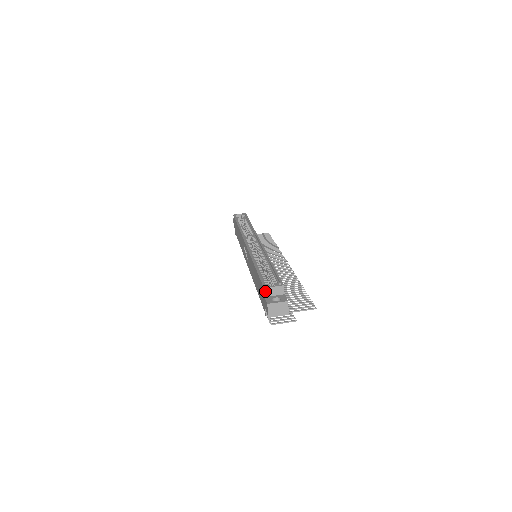
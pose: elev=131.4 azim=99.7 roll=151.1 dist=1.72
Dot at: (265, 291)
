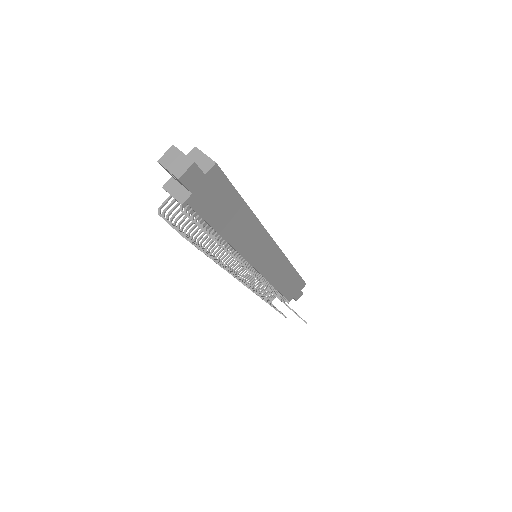
Dot at: (192, 151)
